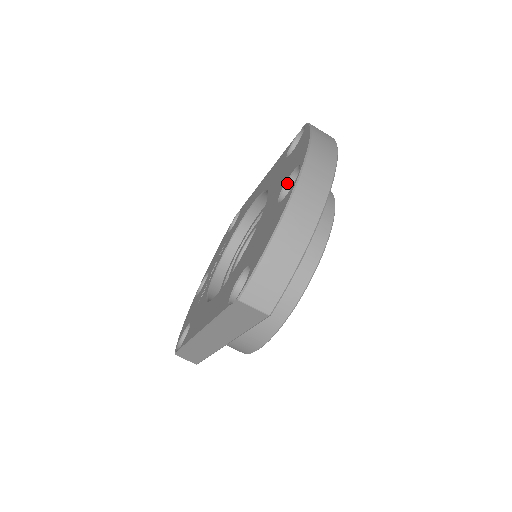
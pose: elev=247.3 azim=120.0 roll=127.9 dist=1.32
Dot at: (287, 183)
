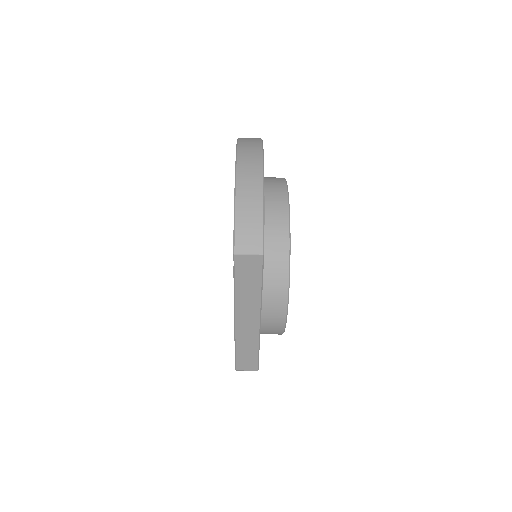
Dot at: occluded
